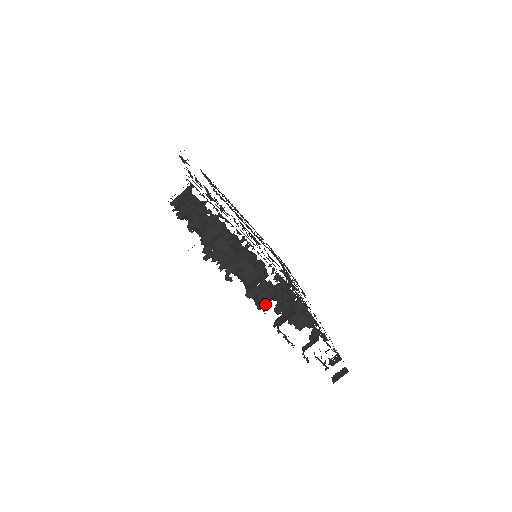
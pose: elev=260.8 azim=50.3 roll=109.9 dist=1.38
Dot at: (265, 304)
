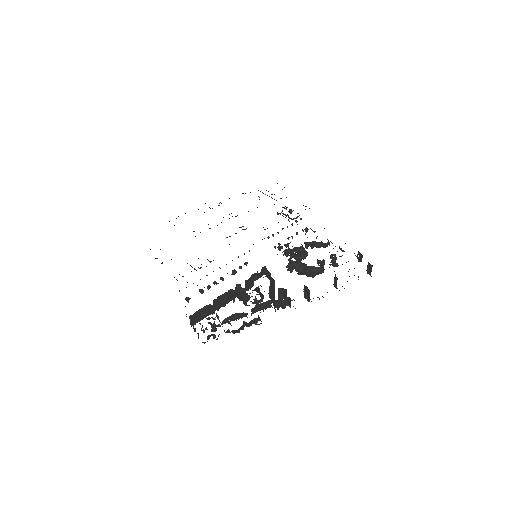
Dot at: (290, 307)
